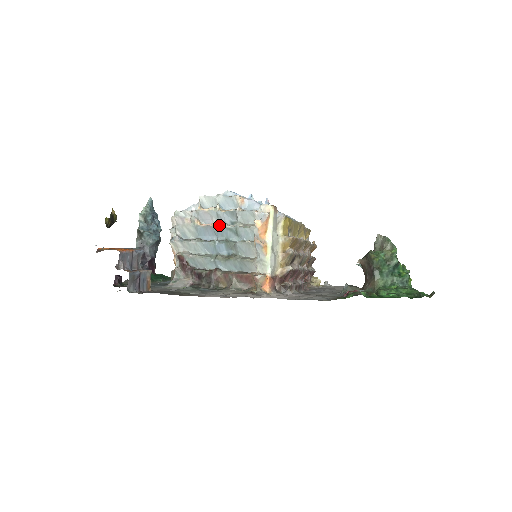
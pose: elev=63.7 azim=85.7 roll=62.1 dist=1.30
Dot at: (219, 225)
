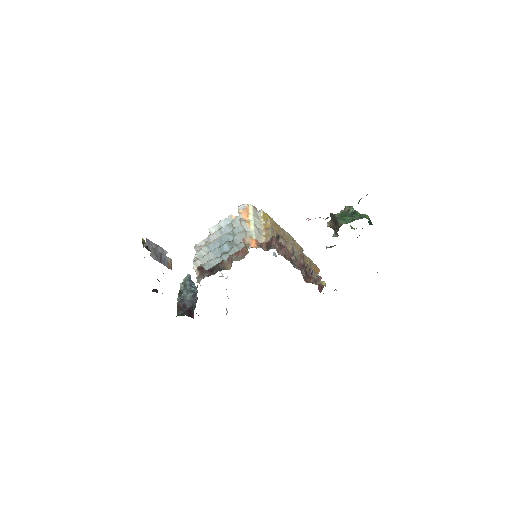
Dot at: (222, 236)
